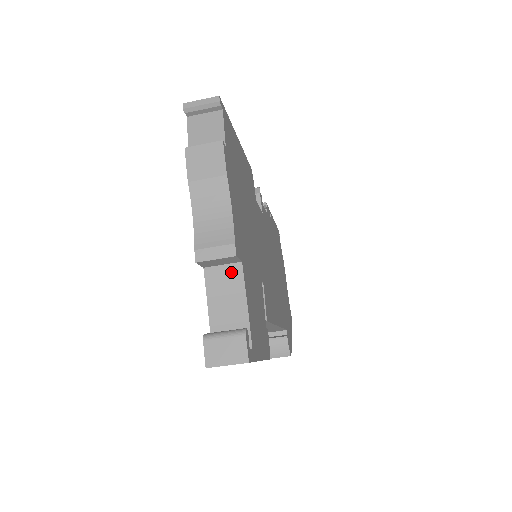
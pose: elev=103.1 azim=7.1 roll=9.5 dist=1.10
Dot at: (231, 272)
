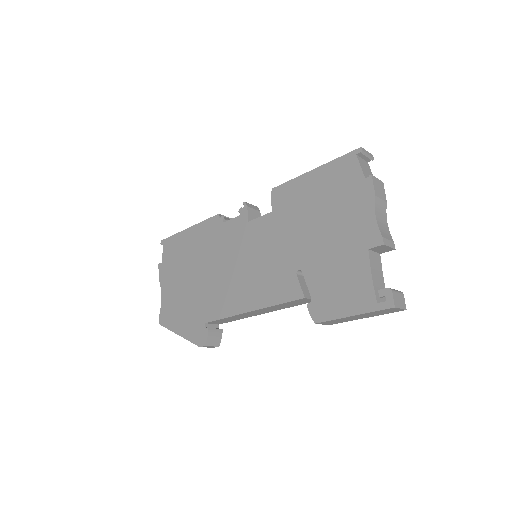
Dot at: (377, 258)
